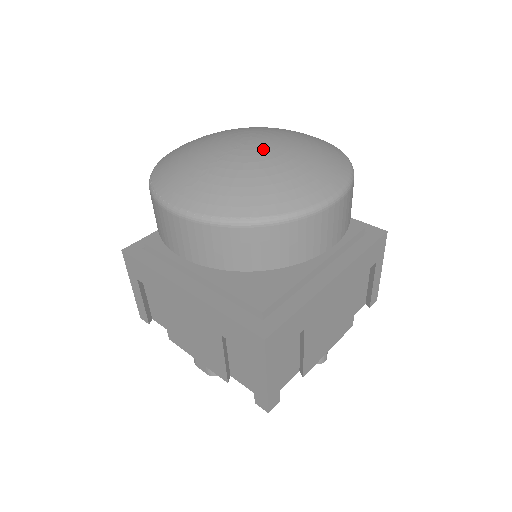
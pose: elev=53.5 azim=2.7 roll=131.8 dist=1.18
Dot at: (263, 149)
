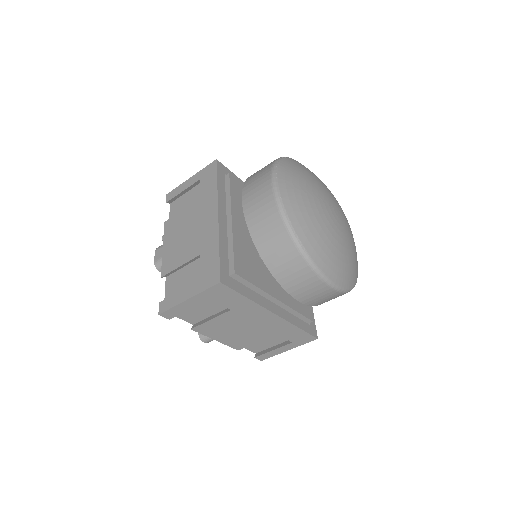
Dot at: (338, 223)
